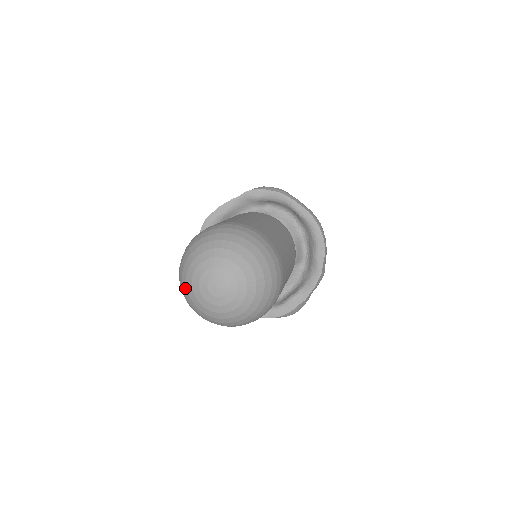
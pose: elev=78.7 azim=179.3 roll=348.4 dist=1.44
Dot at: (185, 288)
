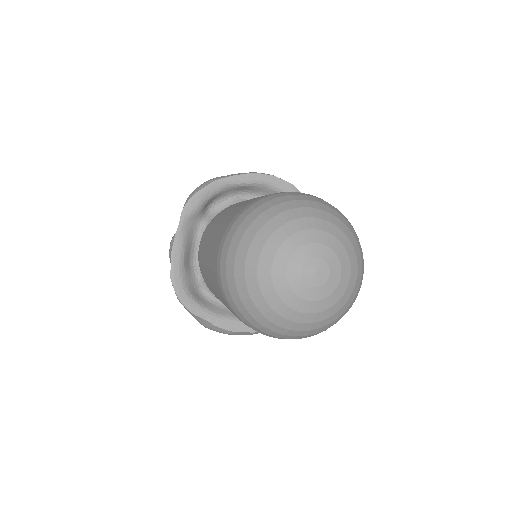
Dot at: (277, 319)
